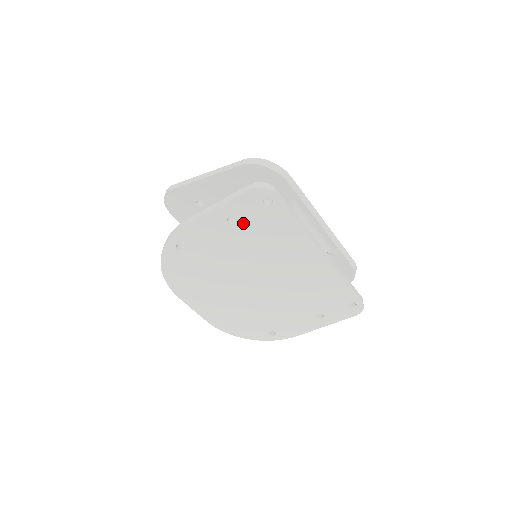
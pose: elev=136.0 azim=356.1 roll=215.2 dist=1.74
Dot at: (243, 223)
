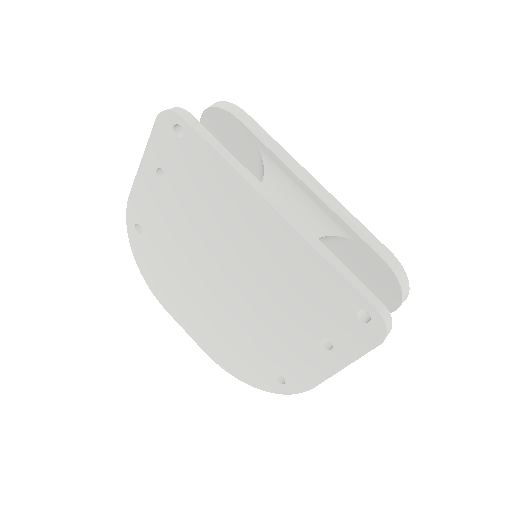
Dot at: (172, 175)
